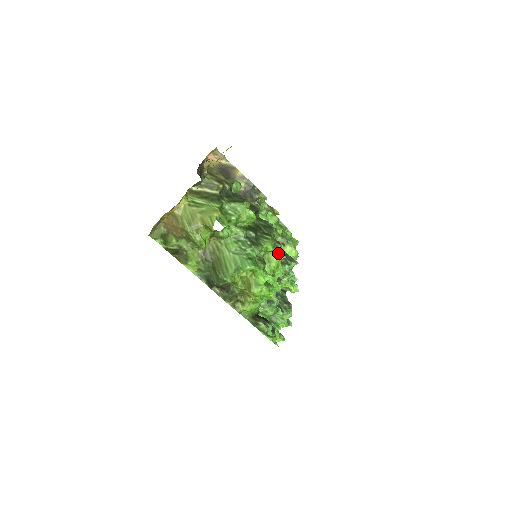
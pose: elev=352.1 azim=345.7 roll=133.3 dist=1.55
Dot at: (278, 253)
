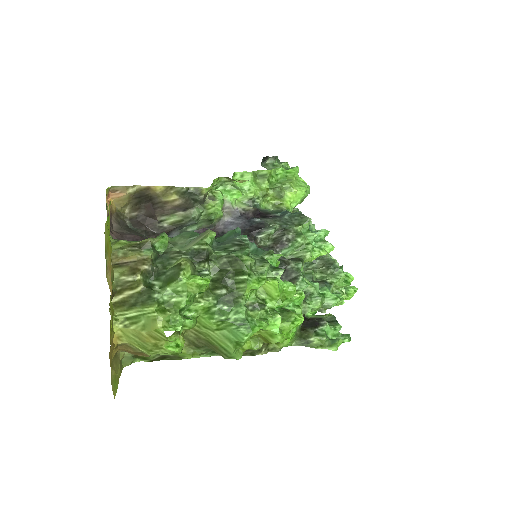
Dot at: (271, 273)
